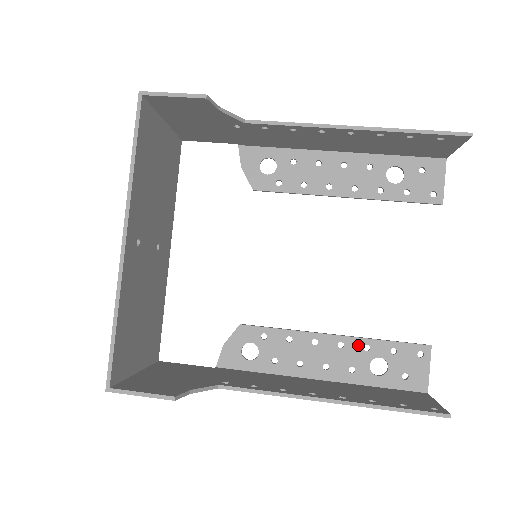
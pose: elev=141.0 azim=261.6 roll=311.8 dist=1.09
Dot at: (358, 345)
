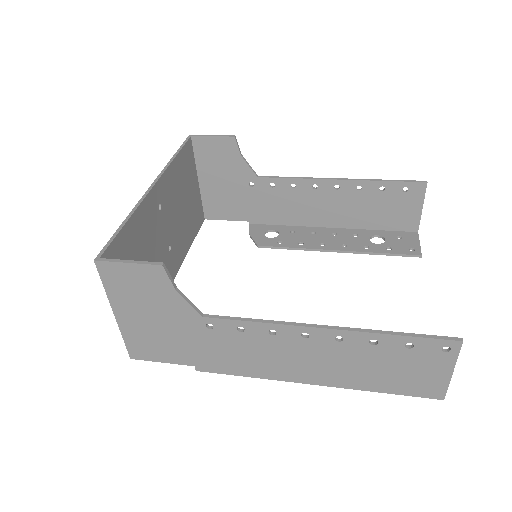
Dot at: occluded
